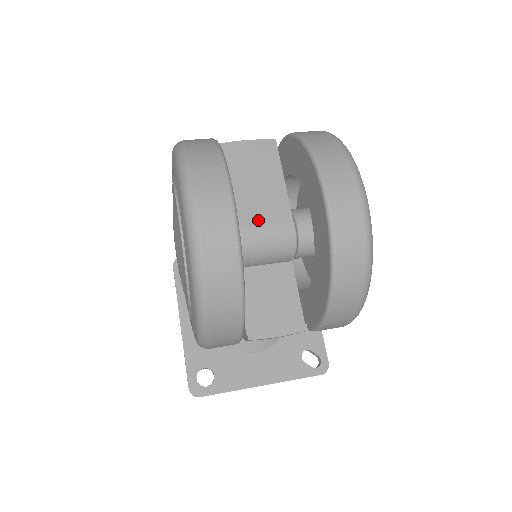
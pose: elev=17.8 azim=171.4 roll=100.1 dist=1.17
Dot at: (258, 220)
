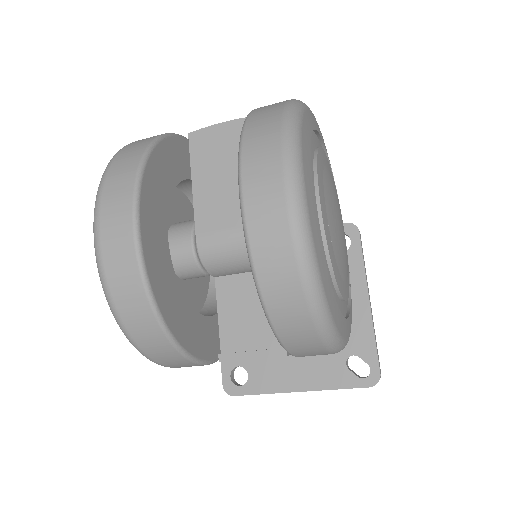
Dot at: (223, 224)
